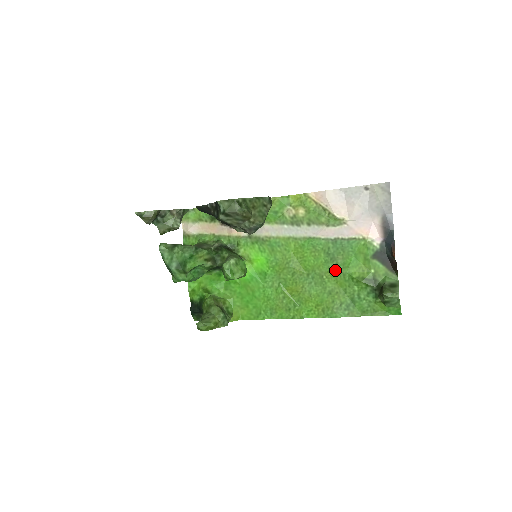
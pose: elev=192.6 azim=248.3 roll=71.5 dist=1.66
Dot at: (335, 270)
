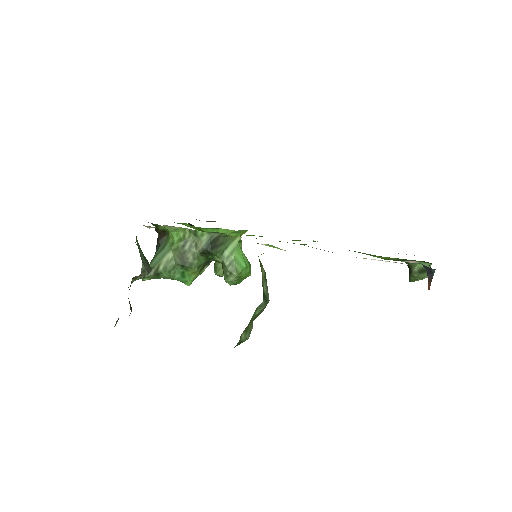
Dot at: occluded
